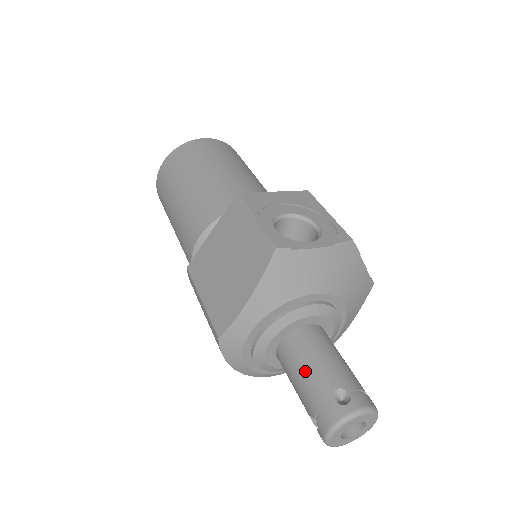
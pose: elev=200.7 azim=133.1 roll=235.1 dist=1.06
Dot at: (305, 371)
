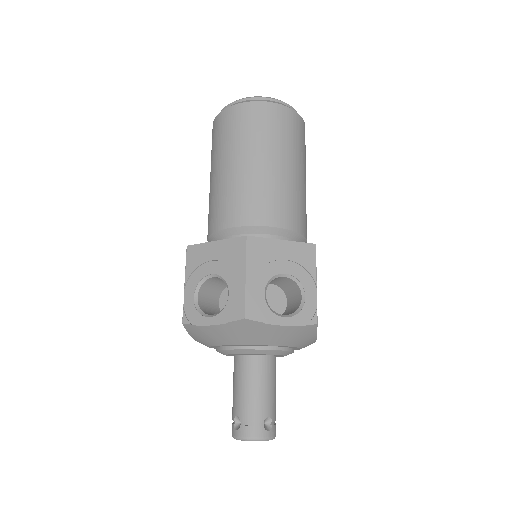
Dot at: (233, 390)
